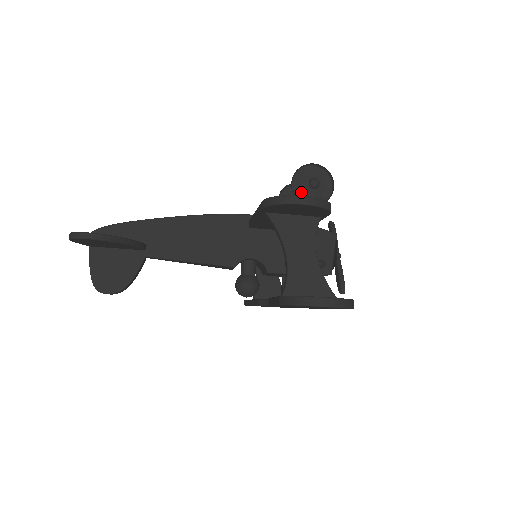
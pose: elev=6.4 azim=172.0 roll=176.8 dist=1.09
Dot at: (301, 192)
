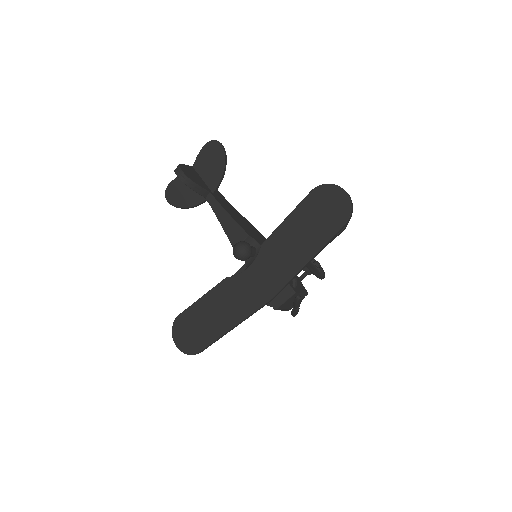
Dot at: occluded
